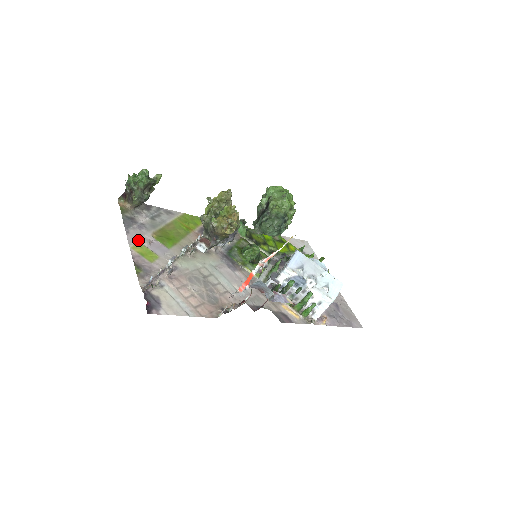
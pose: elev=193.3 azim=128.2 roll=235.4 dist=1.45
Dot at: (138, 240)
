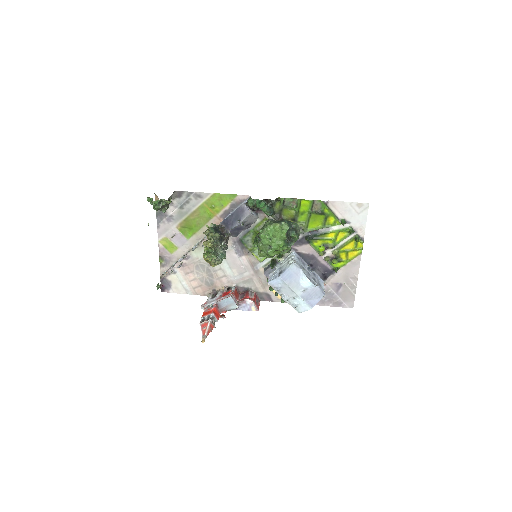
Dot at: (165, 234)
